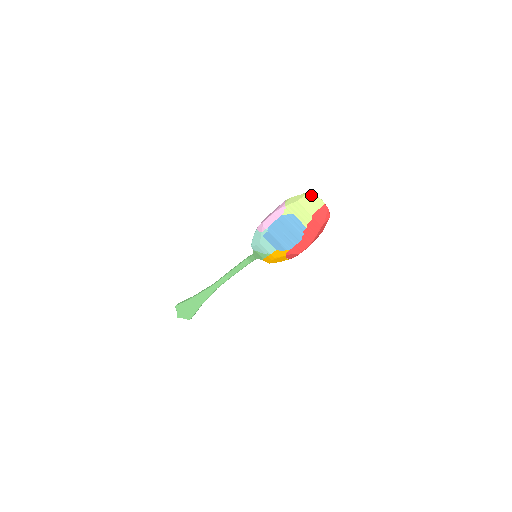
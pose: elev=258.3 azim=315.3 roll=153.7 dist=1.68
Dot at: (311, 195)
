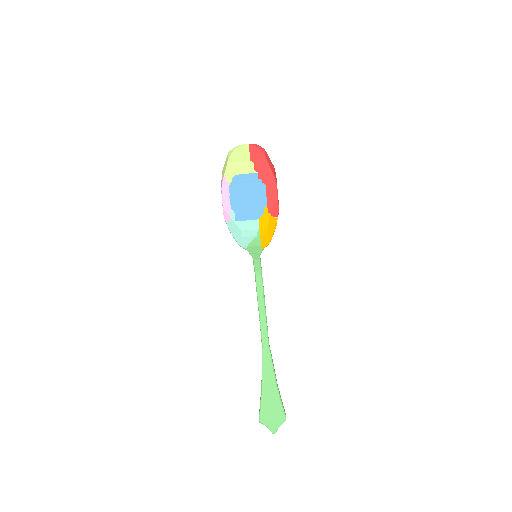
Dot at: (233, 150)
